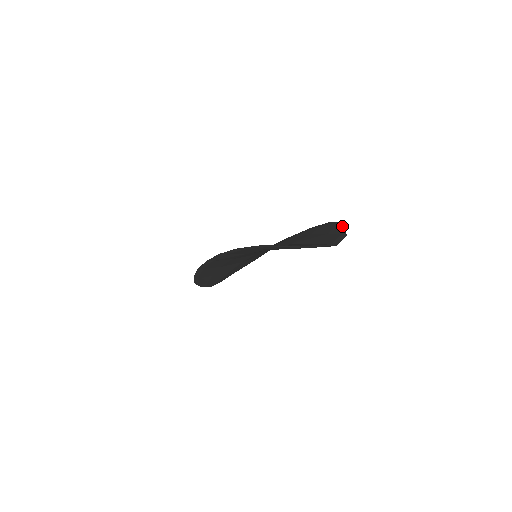
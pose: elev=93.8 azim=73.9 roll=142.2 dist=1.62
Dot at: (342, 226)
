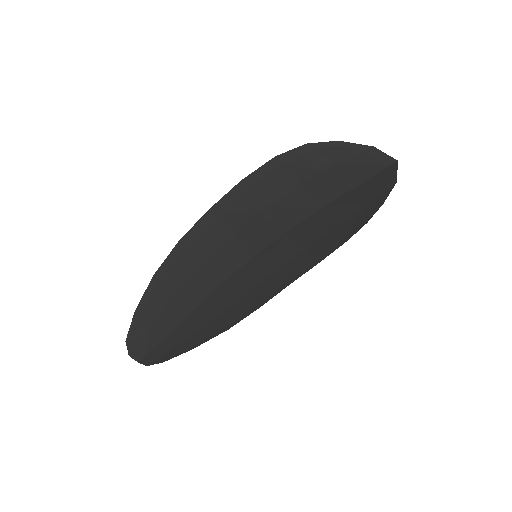
Dot at: (379, 205)
